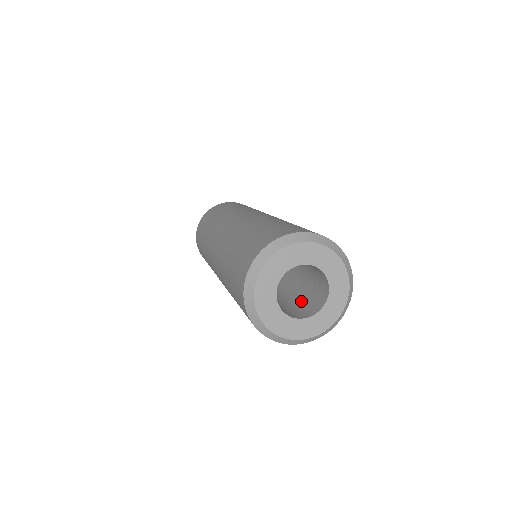
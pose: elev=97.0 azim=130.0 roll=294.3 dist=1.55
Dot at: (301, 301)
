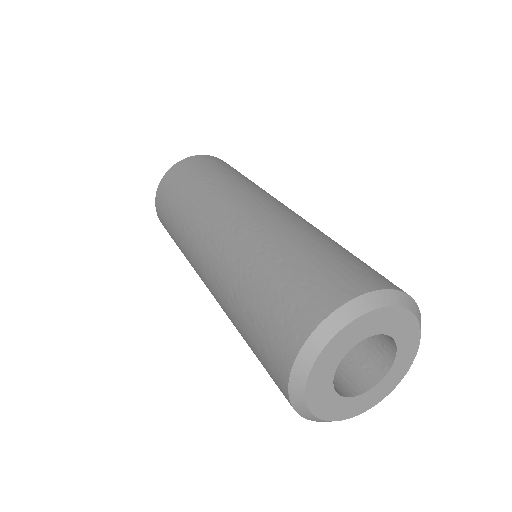
Dot at: occluded
